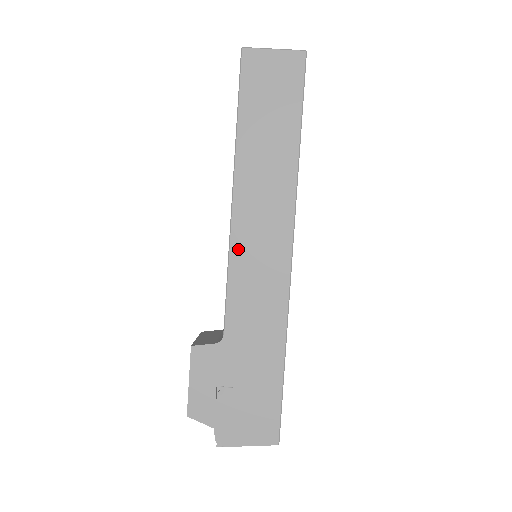
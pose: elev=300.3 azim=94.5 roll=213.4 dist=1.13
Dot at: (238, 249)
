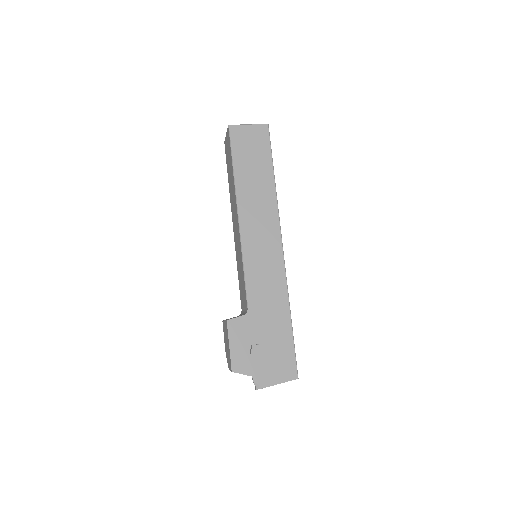
Dot at: (248, 249)
